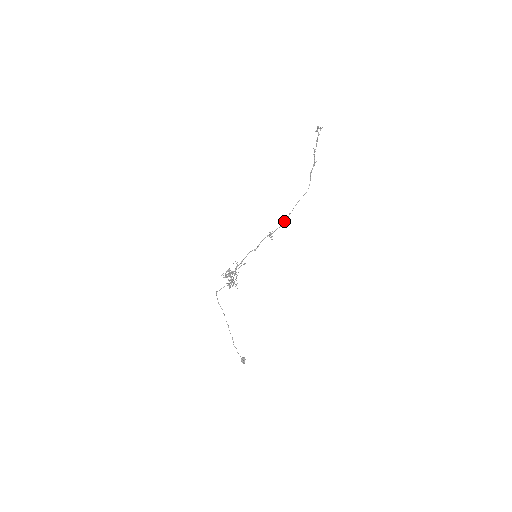
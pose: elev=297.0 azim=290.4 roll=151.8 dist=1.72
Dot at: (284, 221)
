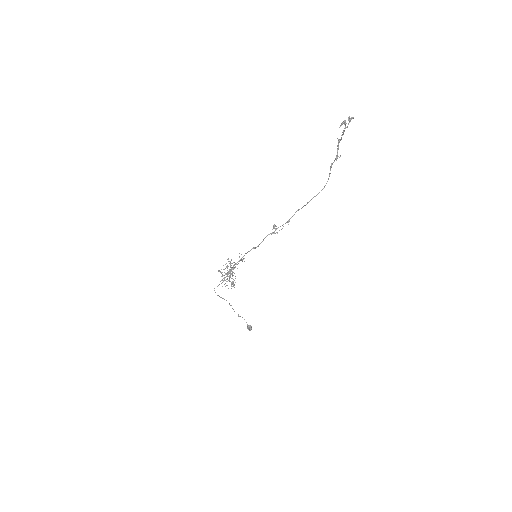
Dot at: occluded
